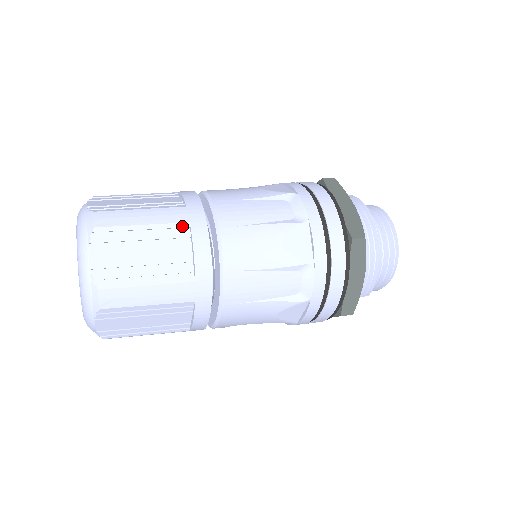
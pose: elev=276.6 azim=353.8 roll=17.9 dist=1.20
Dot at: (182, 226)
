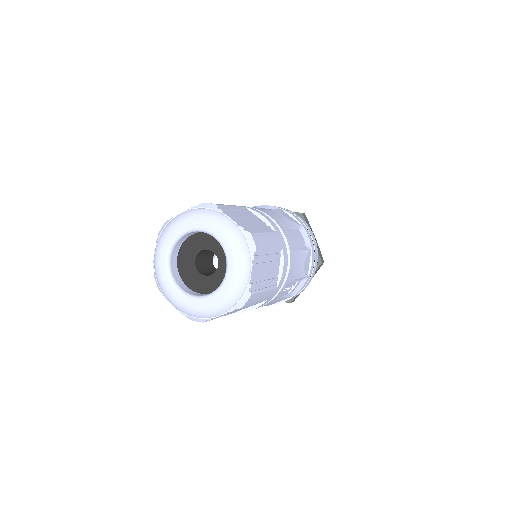
Dot at: (245, 208)
